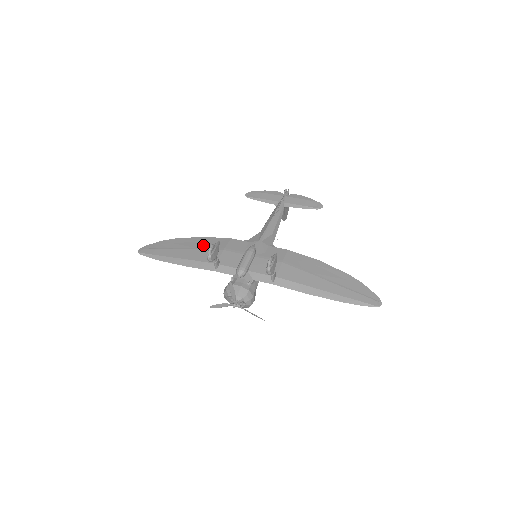
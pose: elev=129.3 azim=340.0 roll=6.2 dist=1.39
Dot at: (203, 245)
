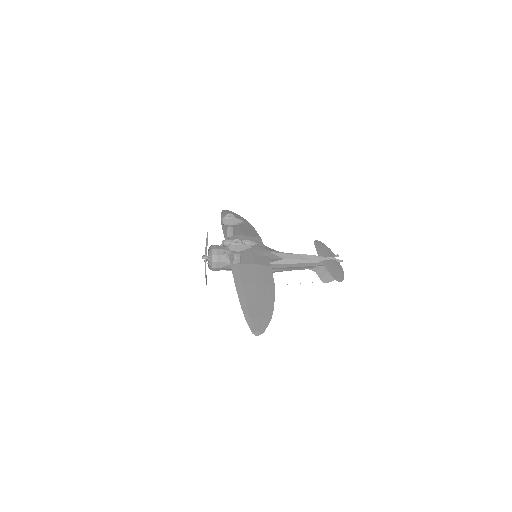
Dot at: (245, 228)
